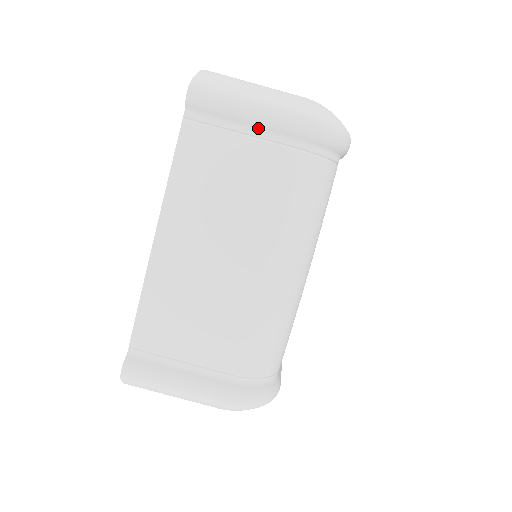
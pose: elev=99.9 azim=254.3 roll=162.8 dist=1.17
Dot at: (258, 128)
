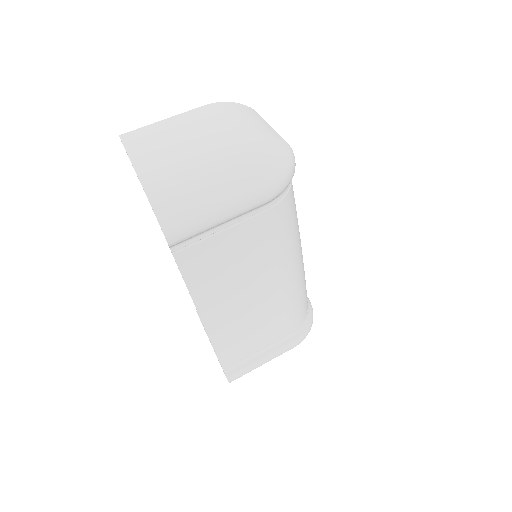
Dot at: (235, 218)
